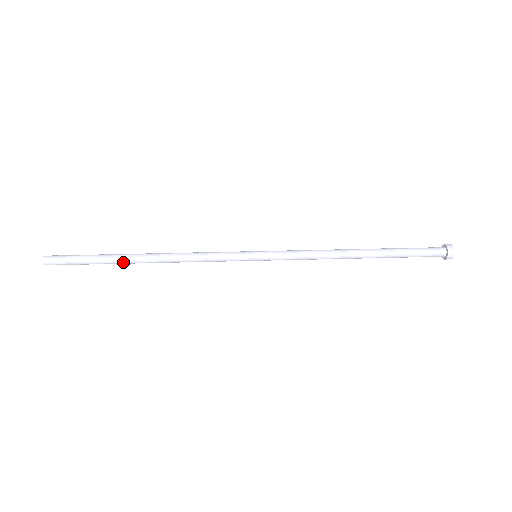
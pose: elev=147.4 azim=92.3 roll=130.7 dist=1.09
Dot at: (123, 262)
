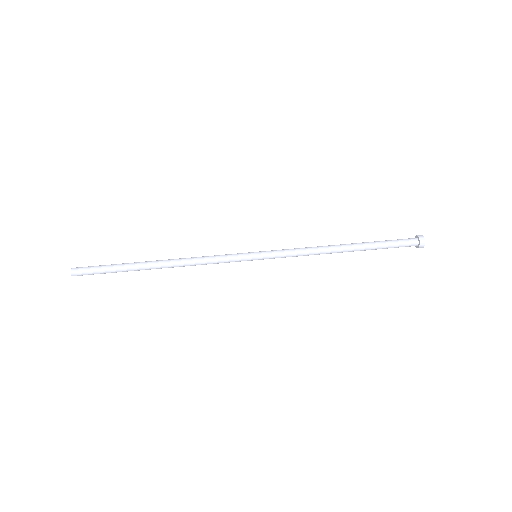
Dot at: occluded
